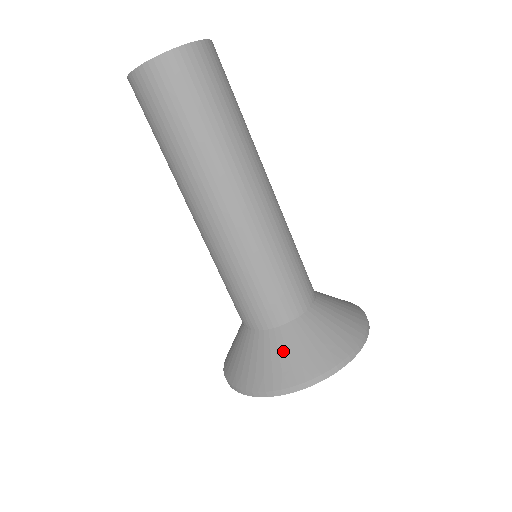
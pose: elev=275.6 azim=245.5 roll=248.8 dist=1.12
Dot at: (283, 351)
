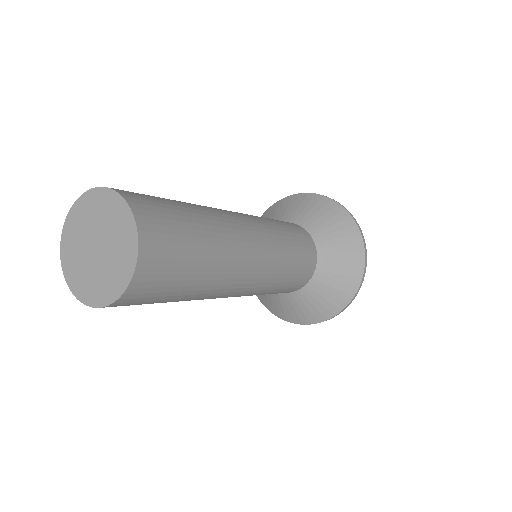
Dot at: (334, 276)
